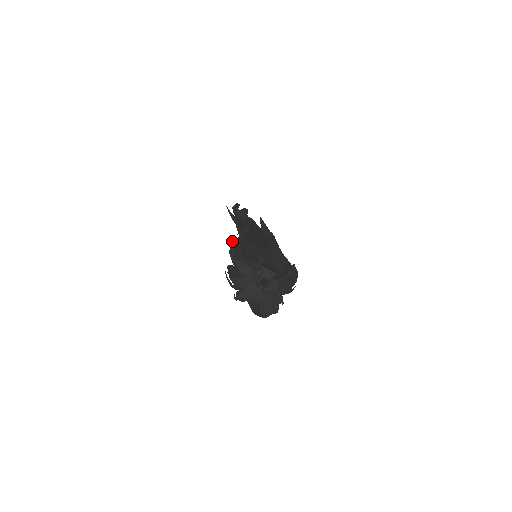
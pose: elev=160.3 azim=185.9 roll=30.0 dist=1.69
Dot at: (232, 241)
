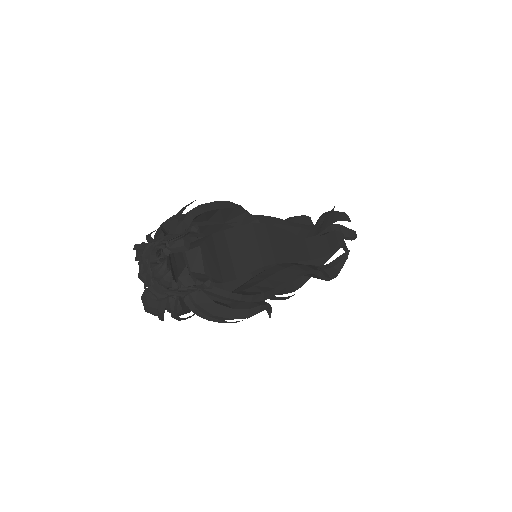
Dot at: occluded
